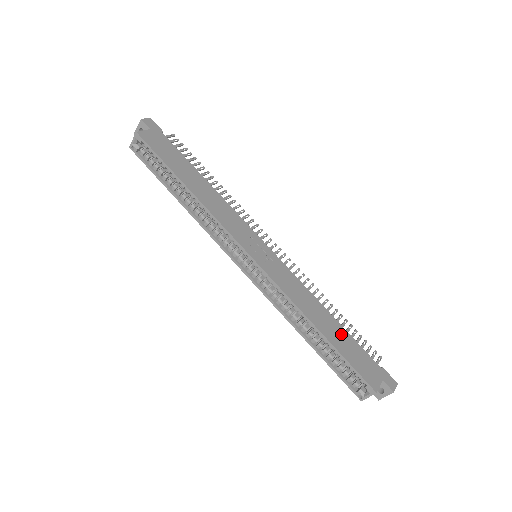
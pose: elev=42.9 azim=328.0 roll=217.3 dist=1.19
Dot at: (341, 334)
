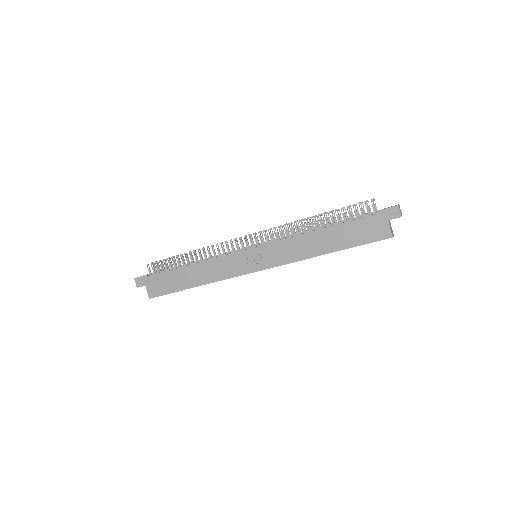
Dot at: (338, 233)
